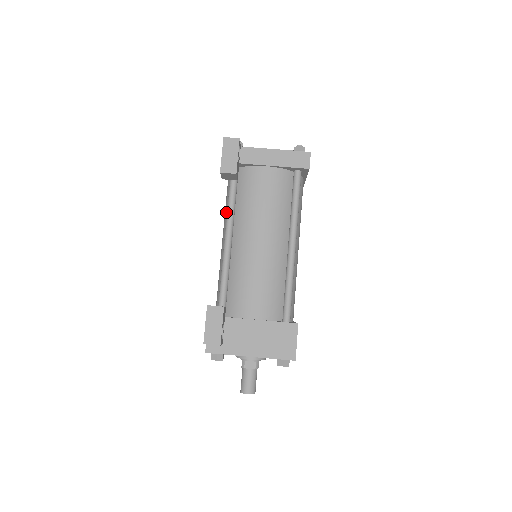
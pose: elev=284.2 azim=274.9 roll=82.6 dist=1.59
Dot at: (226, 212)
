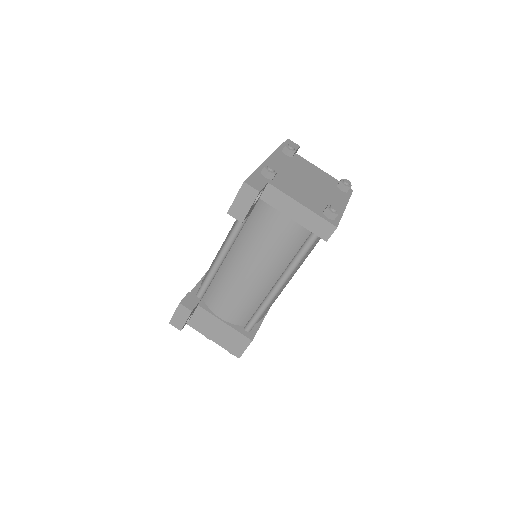
Dot at: occluded
